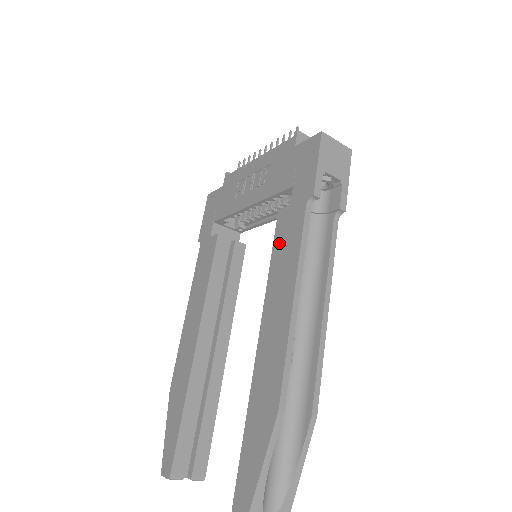
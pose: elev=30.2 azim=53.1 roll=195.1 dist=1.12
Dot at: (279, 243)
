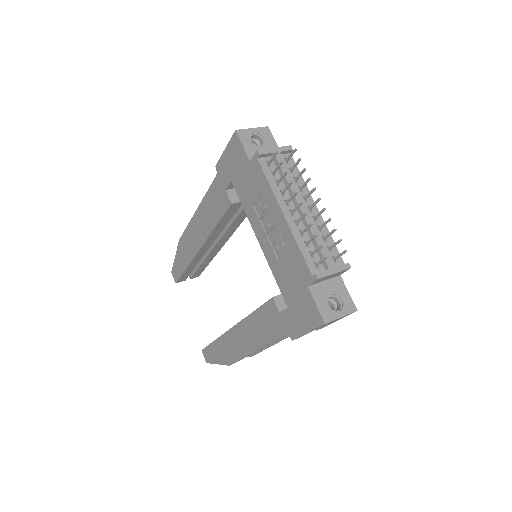
Dot at: (262, 316)
